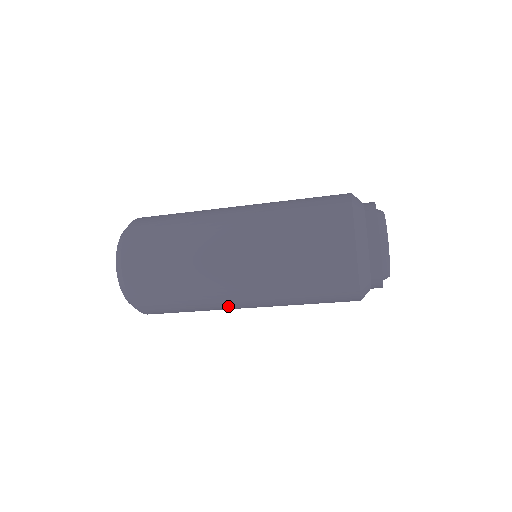
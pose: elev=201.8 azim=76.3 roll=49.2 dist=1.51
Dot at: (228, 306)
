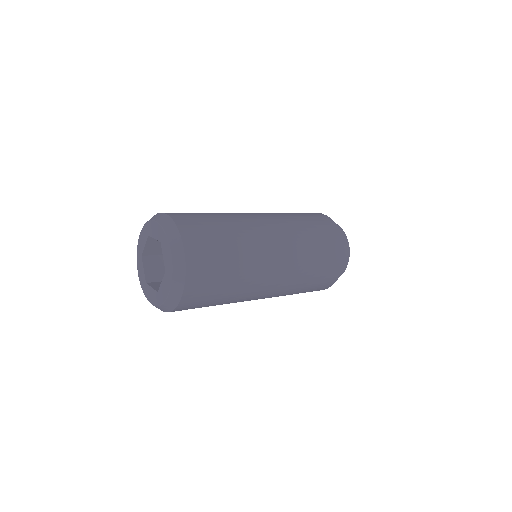
Dot at: (255, 294)
